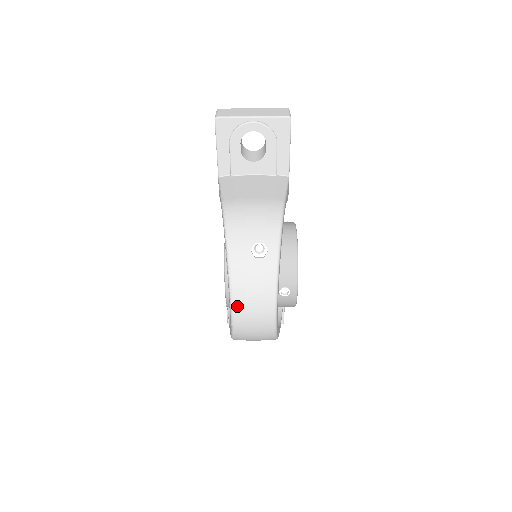
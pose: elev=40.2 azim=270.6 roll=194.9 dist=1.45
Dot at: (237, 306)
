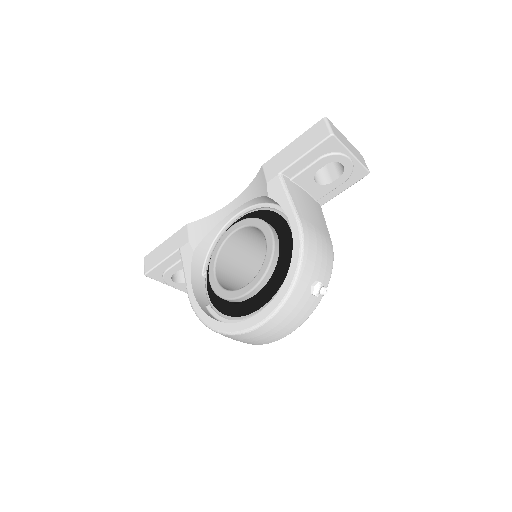
Dot at: (269, 324)
